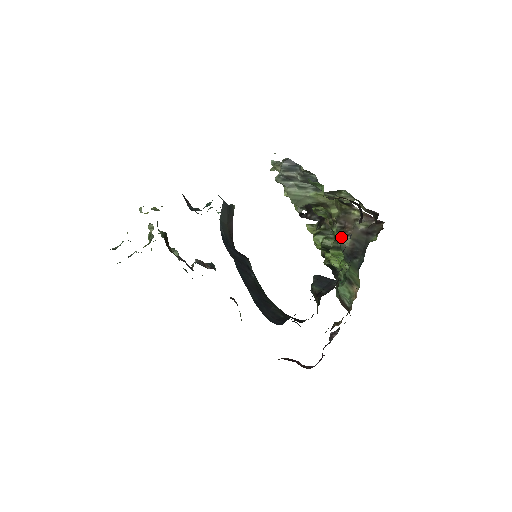
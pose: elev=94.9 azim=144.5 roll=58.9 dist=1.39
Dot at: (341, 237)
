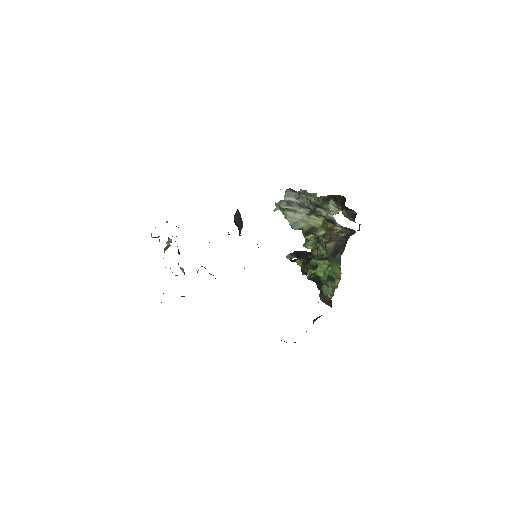
Dot at: (327, 243)
